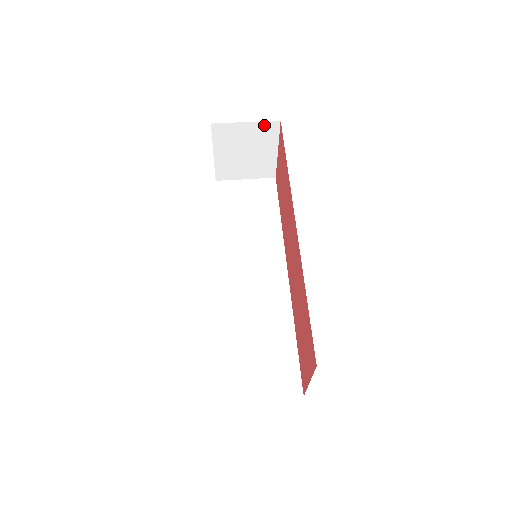
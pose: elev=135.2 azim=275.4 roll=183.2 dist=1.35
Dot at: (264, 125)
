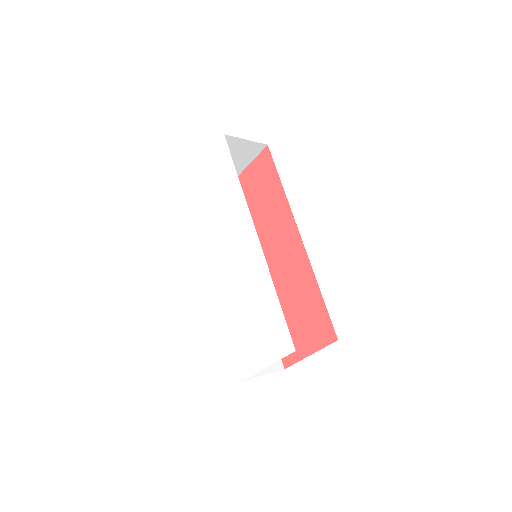
Dot at: (255, 145)
